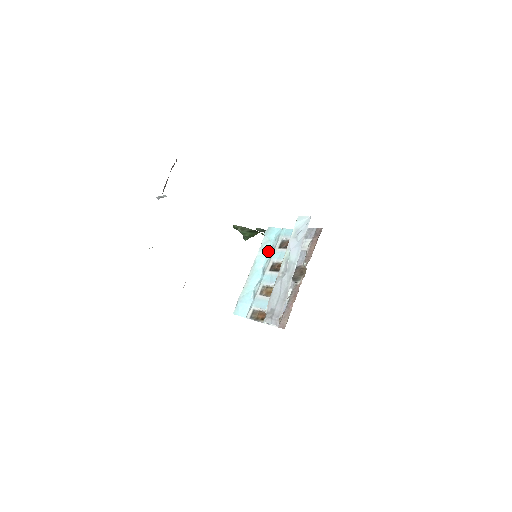
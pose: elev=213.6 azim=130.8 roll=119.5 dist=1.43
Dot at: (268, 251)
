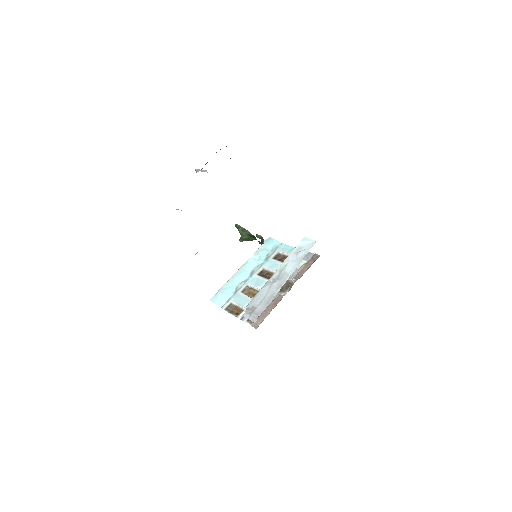
Dot at: (262, 257)
